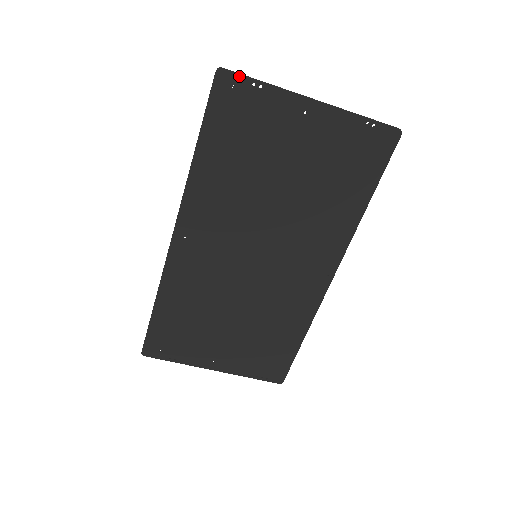
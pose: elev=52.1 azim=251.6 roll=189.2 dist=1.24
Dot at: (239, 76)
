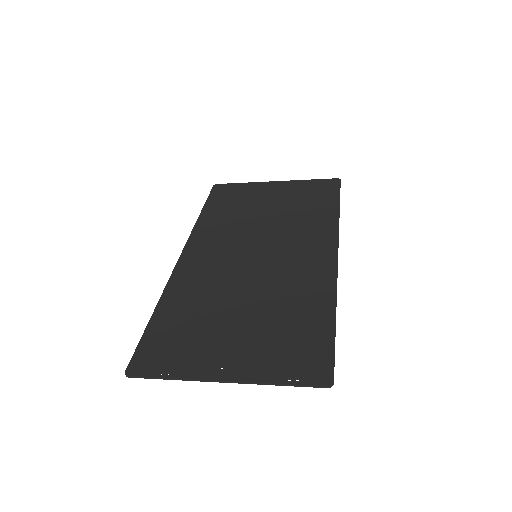
Dot at: (146, 377)
